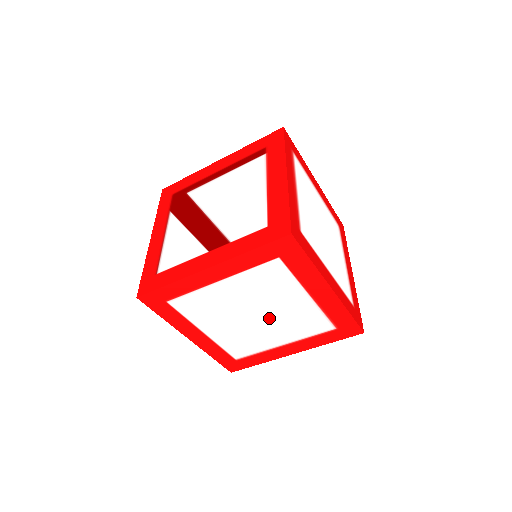
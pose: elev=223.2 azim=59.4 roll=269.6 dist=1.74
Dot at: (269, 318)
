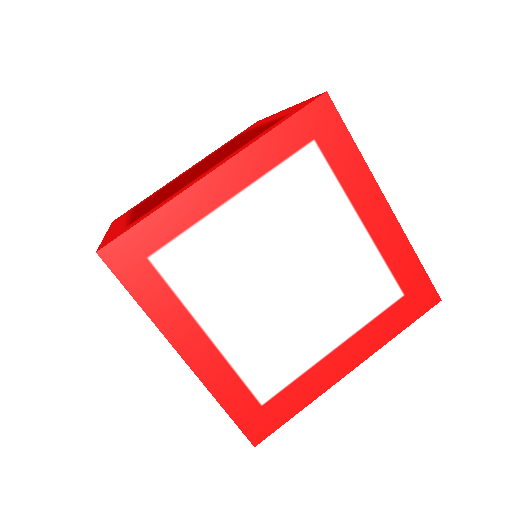
Dot at: occluded
